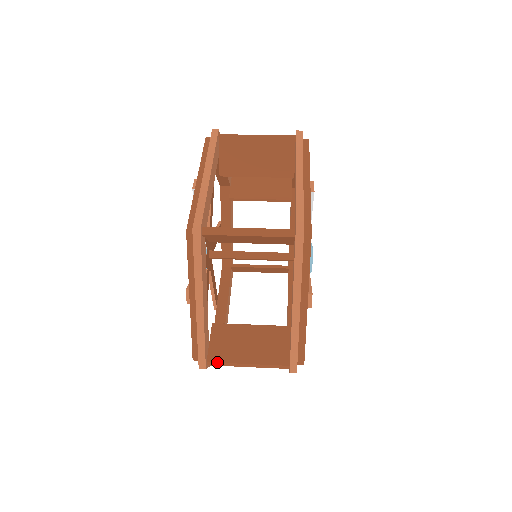
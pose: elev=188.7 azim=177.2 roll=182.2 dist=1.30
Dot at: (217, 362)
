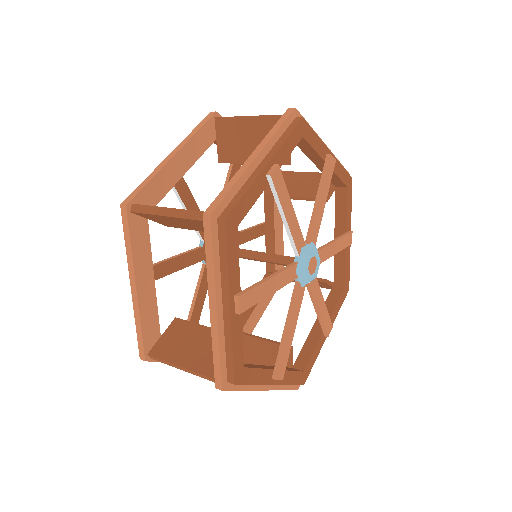
Dot at: (155, 357)
